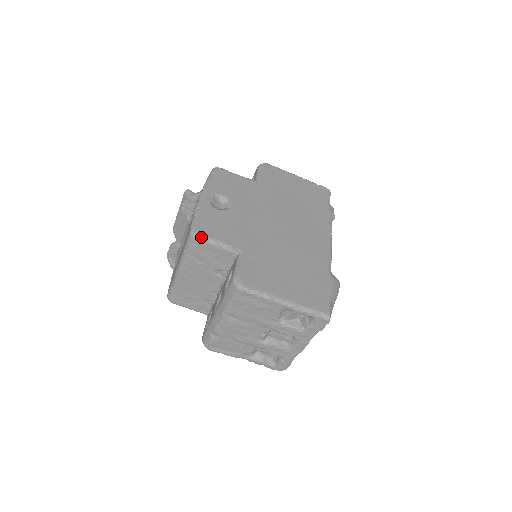
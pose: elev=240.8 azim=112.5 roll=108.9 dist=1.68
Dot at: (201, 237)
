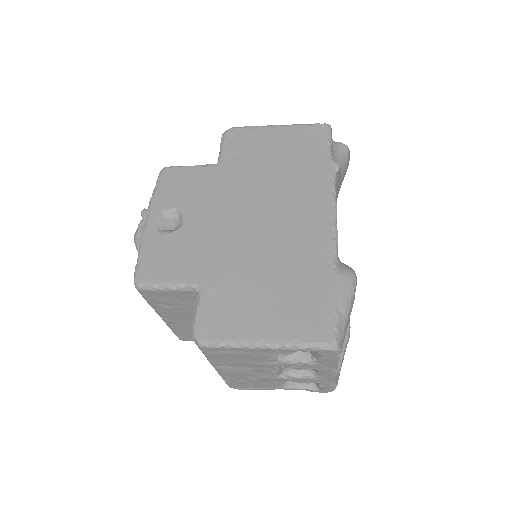
Dot at: (146, 286)
